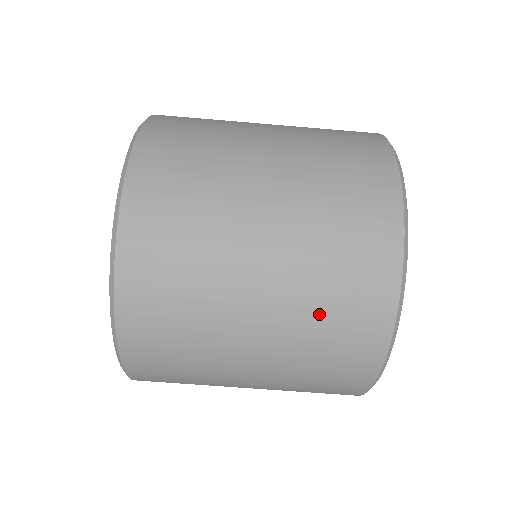
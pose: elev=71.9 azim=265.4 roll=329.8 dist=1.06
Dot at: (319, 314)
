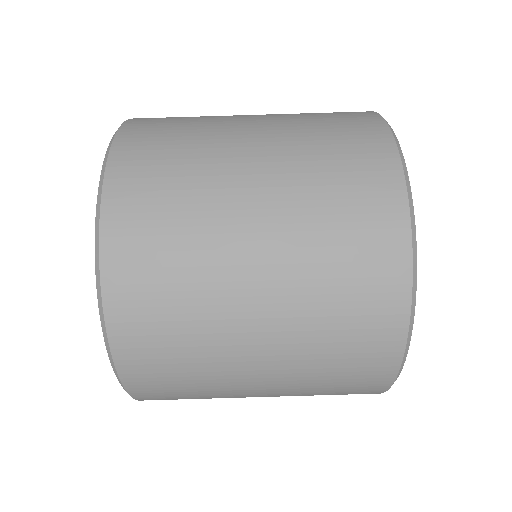
Dot at: (322, 372)
